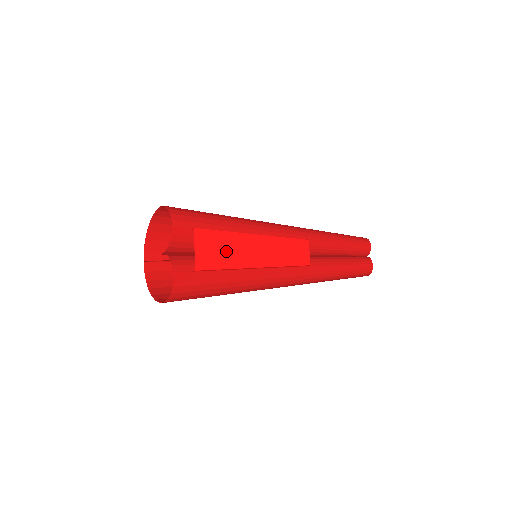
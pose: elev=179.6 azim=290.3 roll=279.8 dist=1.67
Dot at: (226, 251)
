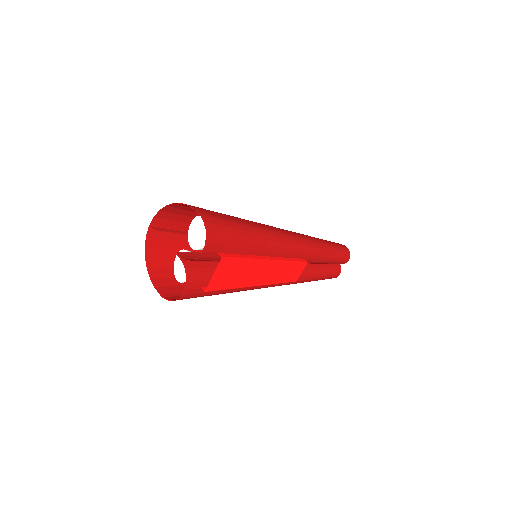
Dot at: (238, 275)
